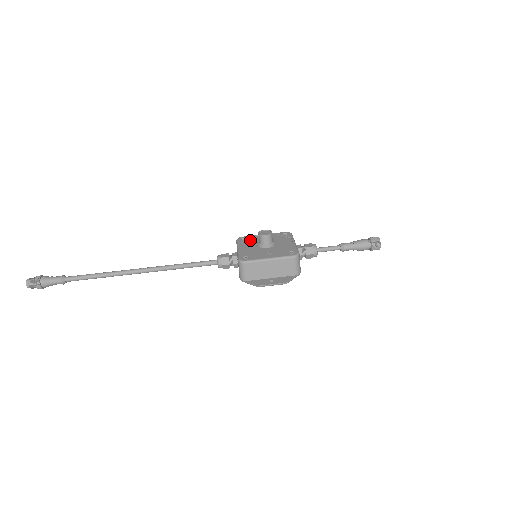
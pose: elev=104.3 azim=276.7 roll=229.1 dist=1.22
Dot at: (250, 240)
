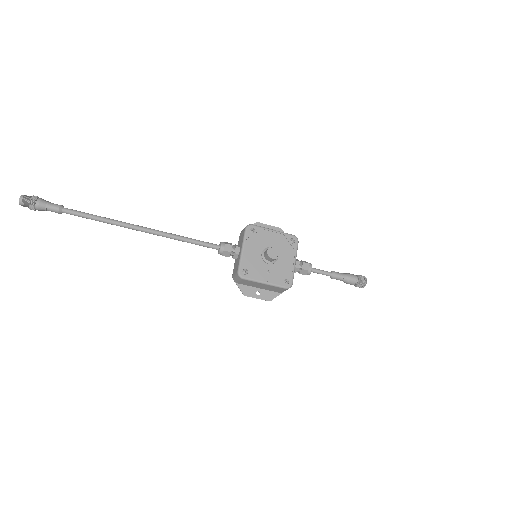
Dot at: (258, 237)
